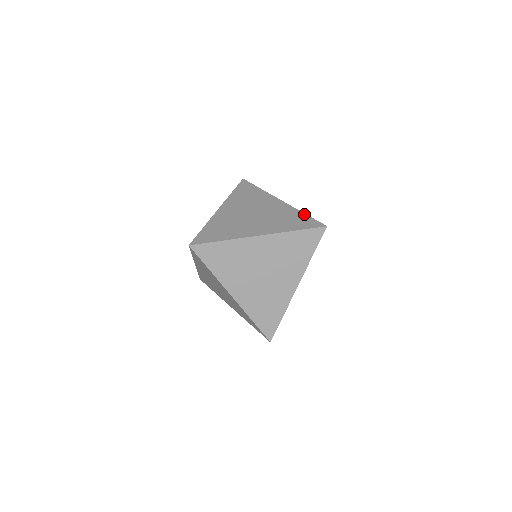
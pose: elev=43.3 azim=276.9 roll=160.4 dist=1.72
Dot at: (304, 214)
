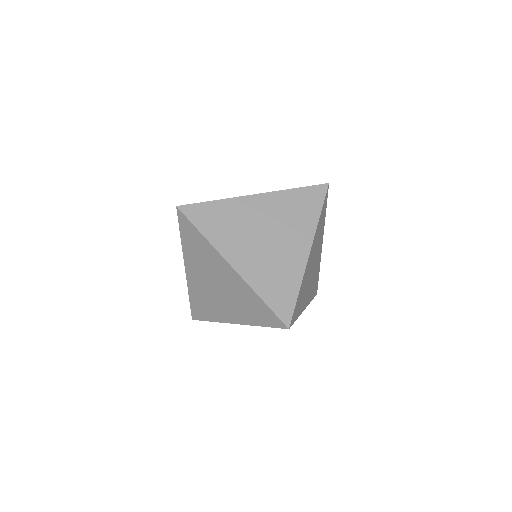
Dot at: occluded
